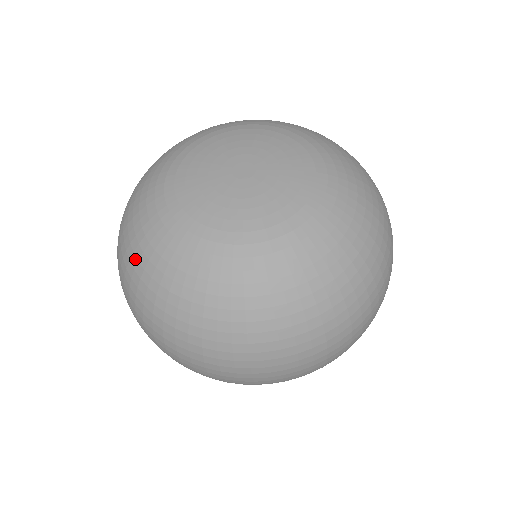
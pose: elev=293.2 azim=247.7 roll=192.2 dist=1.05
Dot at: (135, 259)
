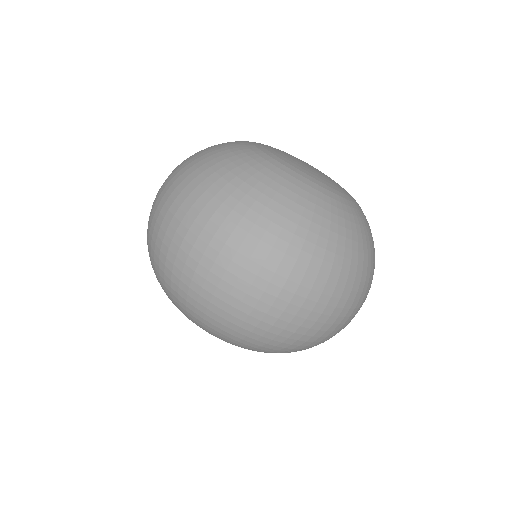
Dot at: (286, 210)
